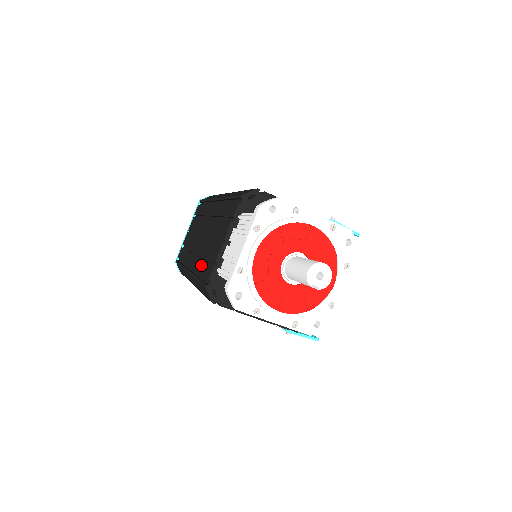
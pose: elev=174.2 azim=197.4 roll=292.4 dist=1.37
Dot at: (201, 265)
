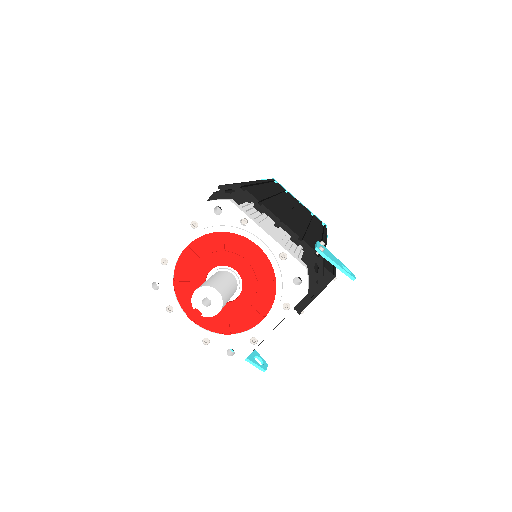
Dot at: occluded
